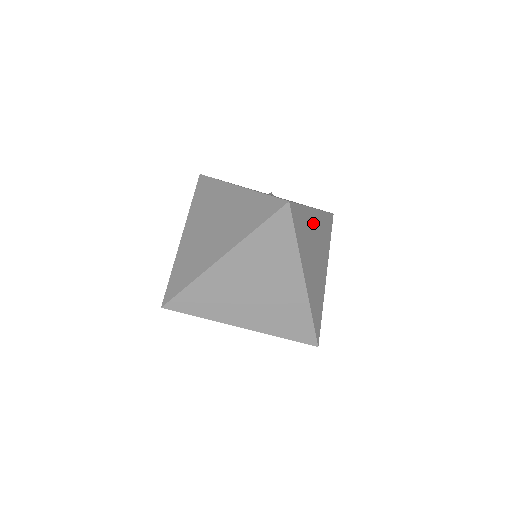
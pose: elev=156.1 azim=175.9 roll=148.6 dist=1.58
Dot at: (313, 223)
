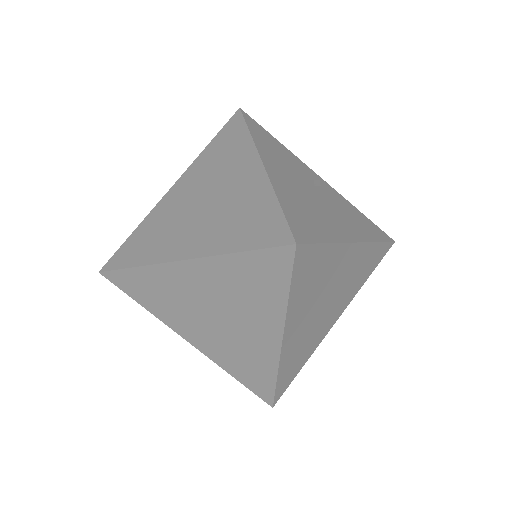
Dot at: (342, 263)
